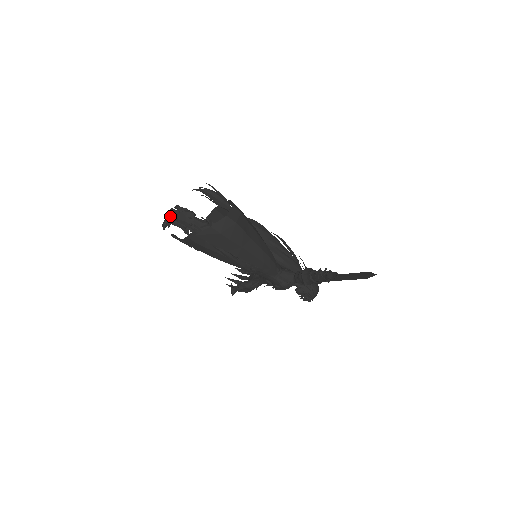
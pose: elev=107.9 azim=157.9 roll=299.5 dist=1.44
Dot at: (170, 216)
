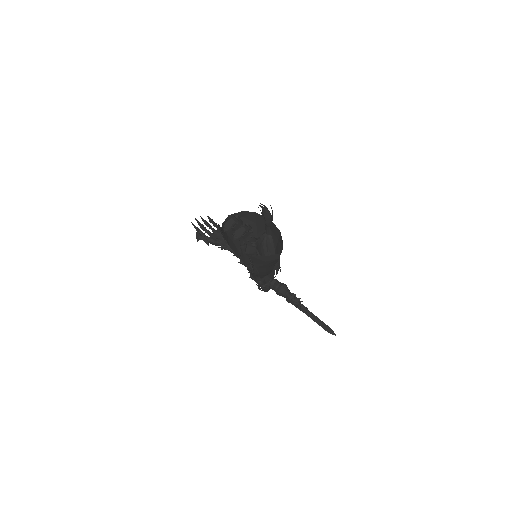
Dot at: (241, 232)
